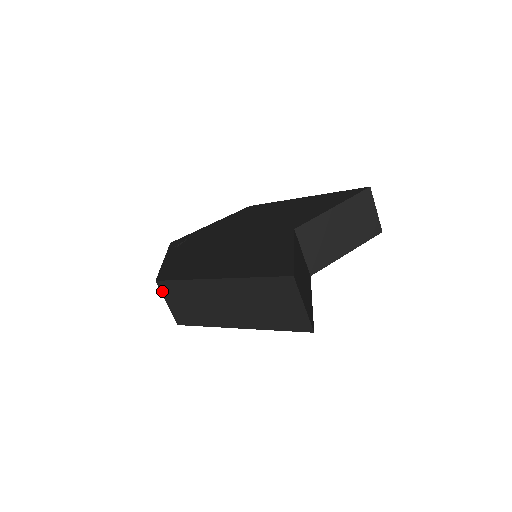
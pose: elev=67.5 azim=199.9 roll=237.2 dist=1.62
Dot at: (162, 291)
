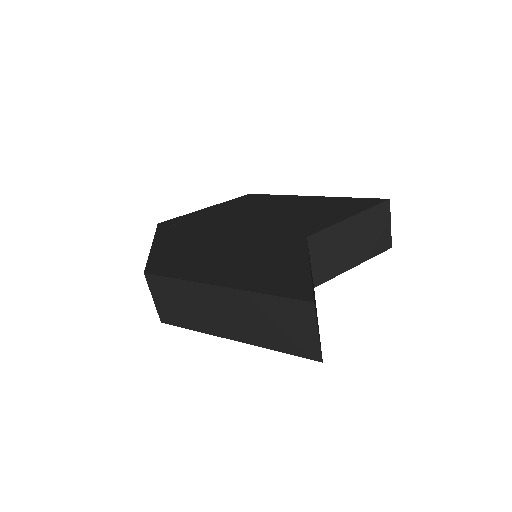
Dot at: (150, 285)
